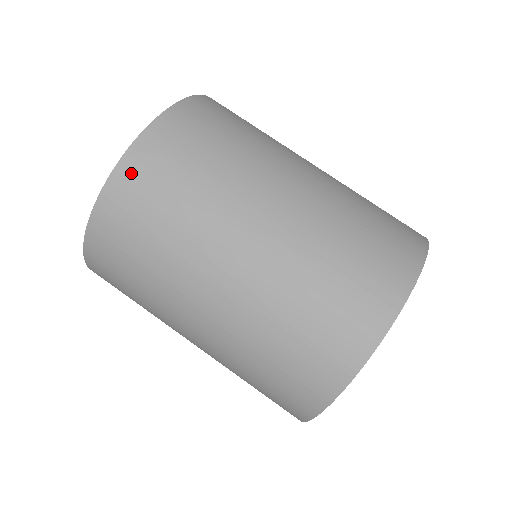
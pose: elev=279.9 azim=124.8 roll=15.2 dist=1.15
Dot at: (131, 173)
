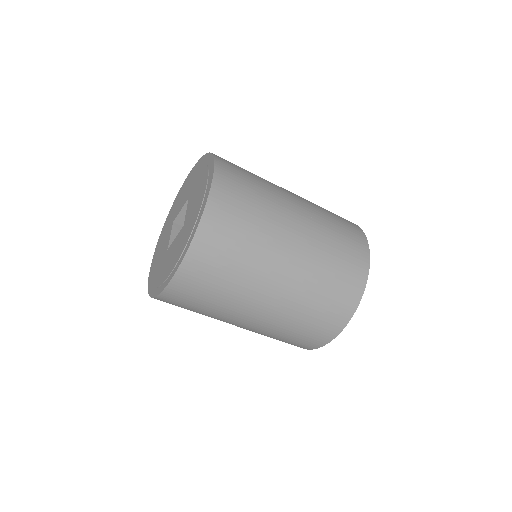
Dot at: (182, 284)
